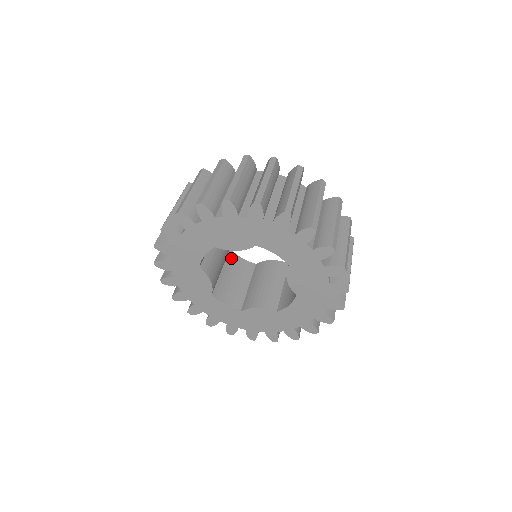
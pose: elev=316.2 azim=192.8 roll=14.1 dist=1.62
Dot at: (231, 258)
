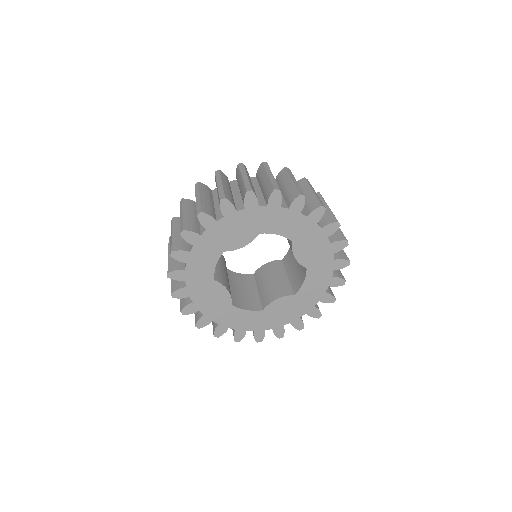
Dot at: (231, 275)
